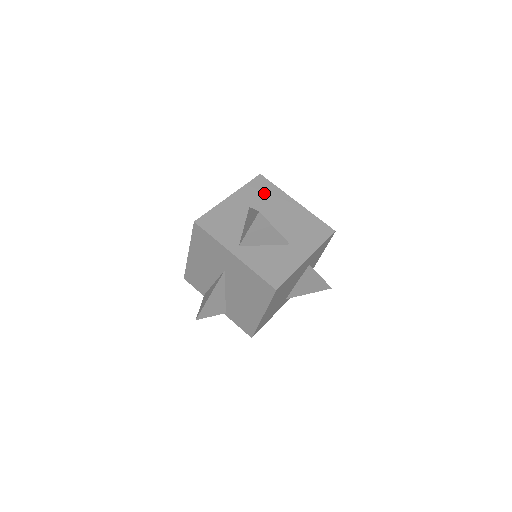
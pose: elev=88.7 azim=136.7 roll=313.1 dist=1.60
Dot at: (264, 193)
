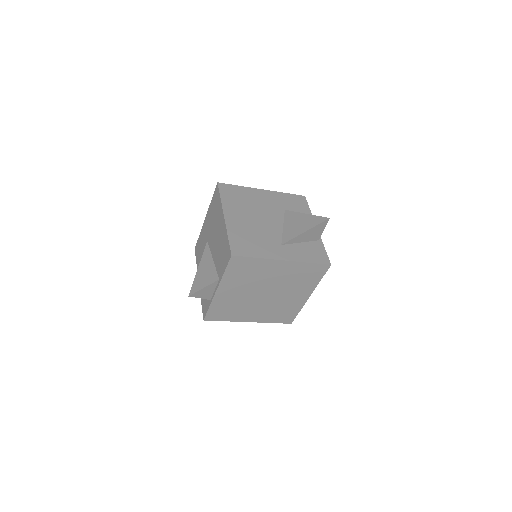
Dot at: occluded
